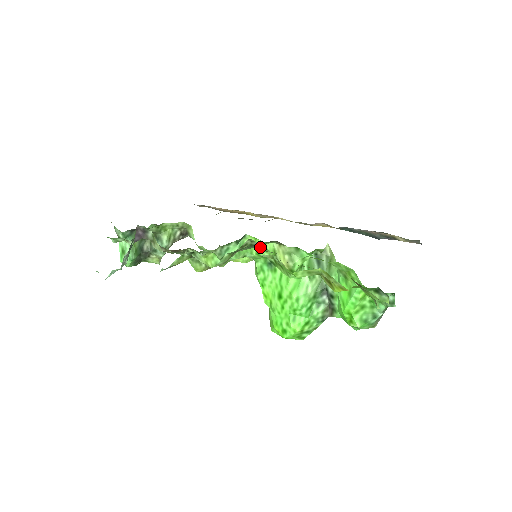
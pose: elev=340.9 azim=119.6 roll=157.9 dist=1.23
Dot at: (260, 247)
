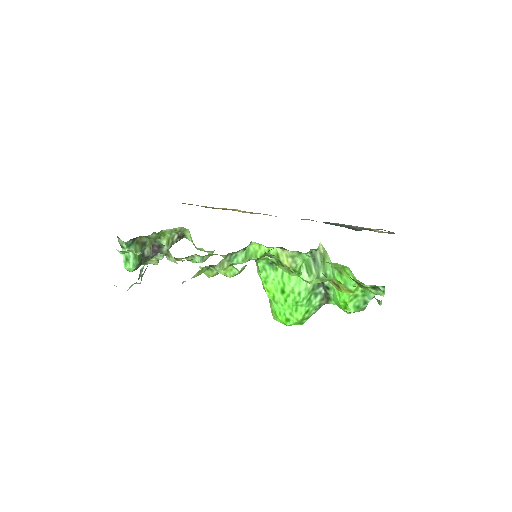
Dot at: (270, 256)
